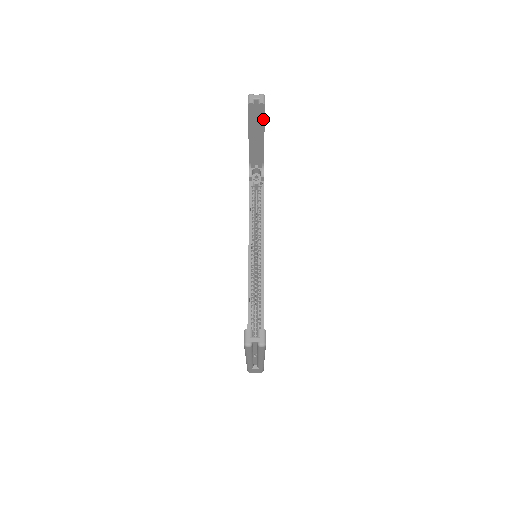
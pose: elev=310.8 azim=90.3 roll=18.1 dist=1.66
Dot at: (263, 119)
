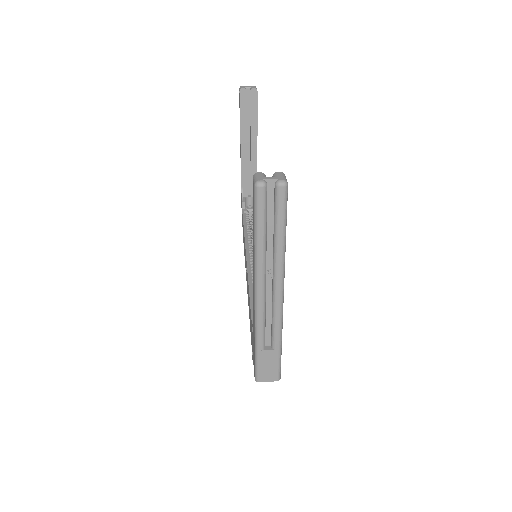
Dot at: (256, 113)
